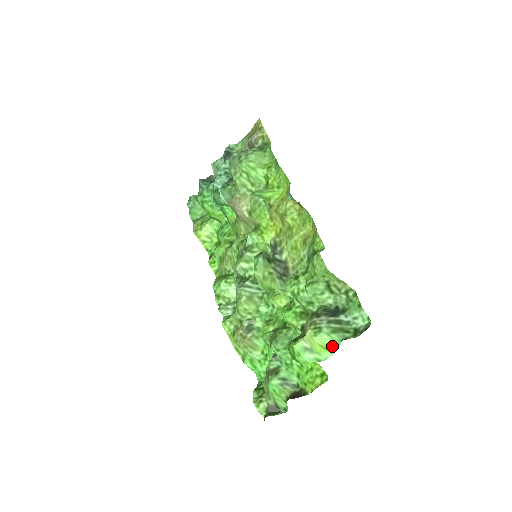
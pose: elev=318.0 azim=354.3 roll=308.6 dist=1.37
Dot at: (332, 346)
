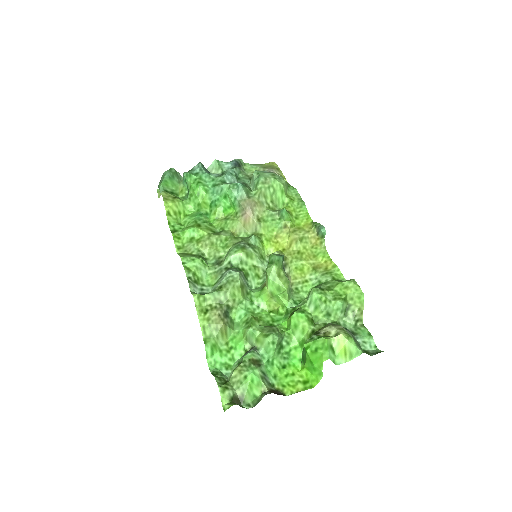
Dot at: (351, 354)
